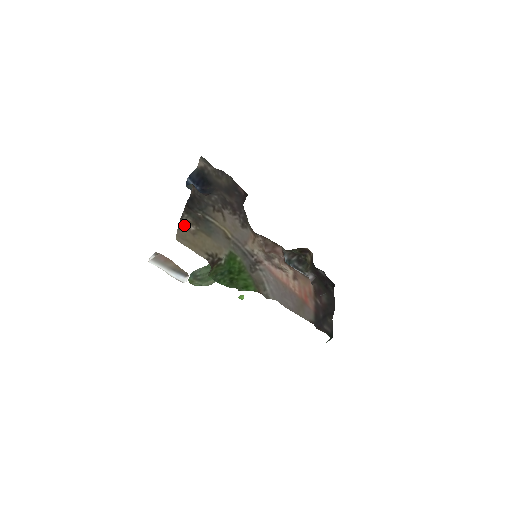
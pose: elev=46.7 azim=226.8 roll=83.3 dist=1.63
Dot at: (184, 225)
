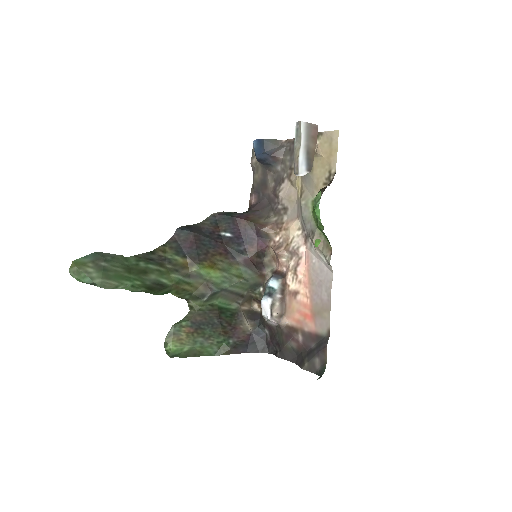
Dot at: occluded
